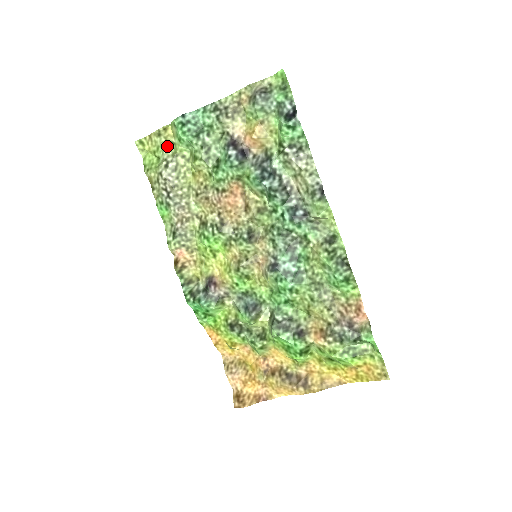
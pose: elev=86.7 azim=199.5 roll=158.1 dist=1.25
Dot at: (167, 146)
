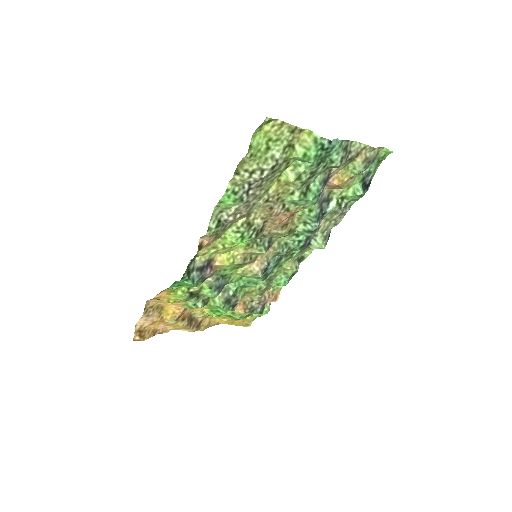
Dot at: (287, 146)
